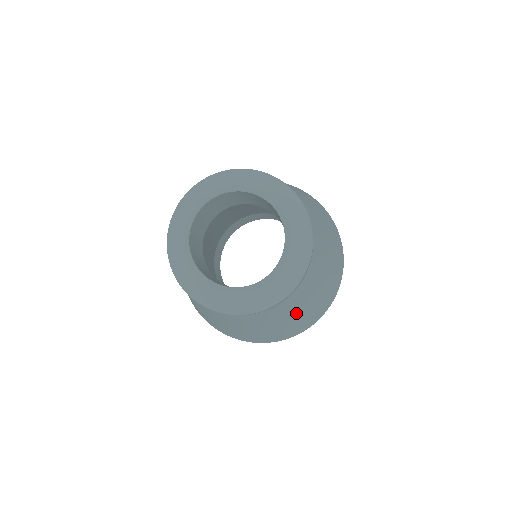
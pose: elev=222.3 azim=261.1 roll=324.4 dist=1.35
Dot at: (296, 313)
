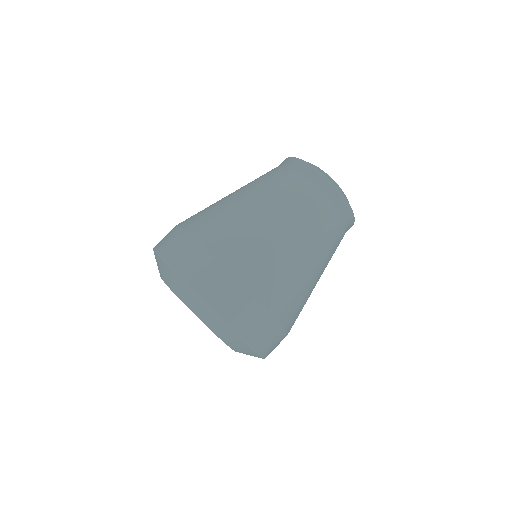
Dot at: (311, 247)
